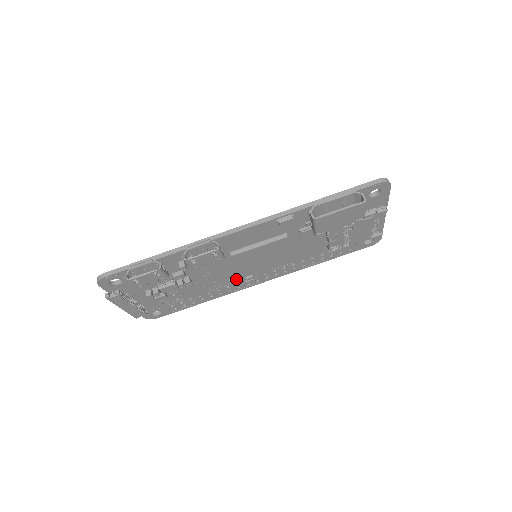
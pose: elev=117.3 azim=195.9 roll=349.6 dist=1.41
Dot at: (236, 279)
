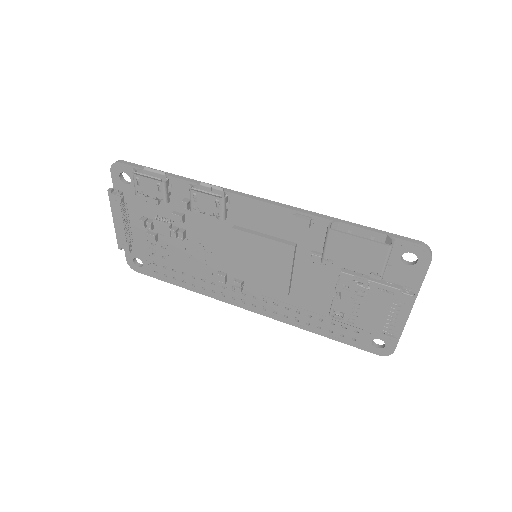
Dot at: (225, 275)
